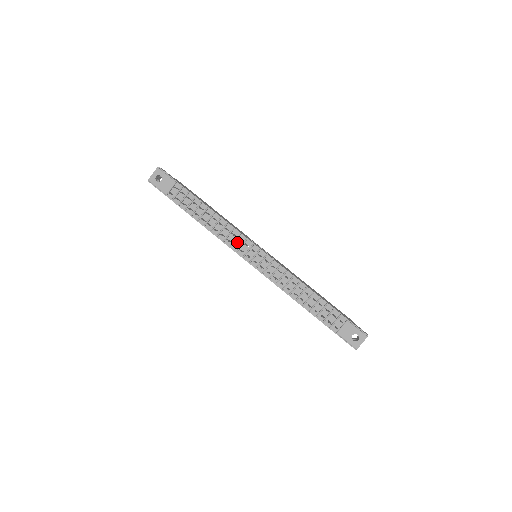
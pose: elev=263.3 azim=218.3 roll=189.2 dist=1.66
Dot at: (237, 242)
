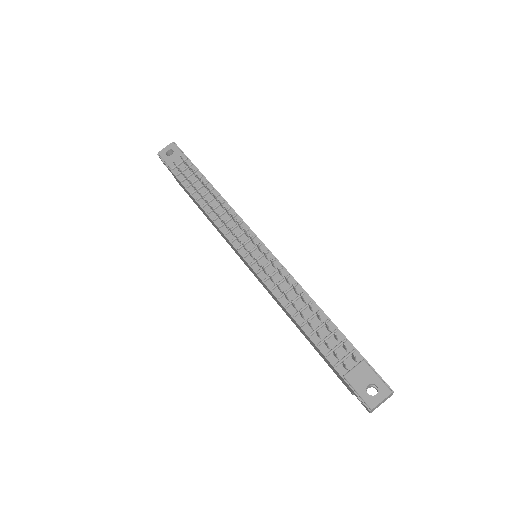
Dot at: (236, 231)
